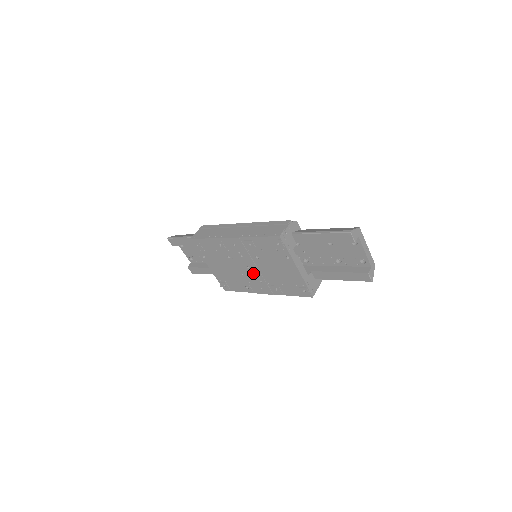
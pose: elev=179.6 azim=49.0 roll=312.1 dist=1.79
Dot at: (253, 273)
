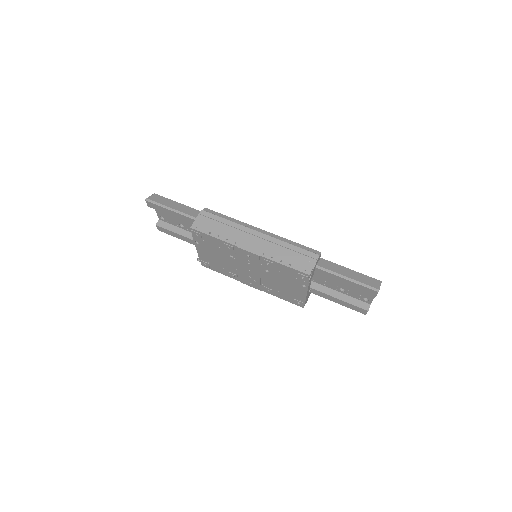
Dot at: (251, 274)
